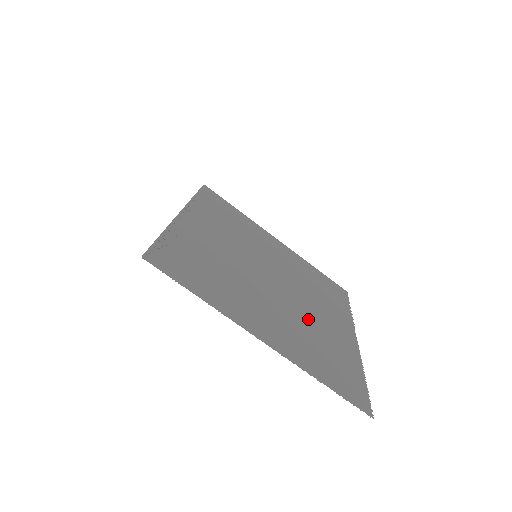
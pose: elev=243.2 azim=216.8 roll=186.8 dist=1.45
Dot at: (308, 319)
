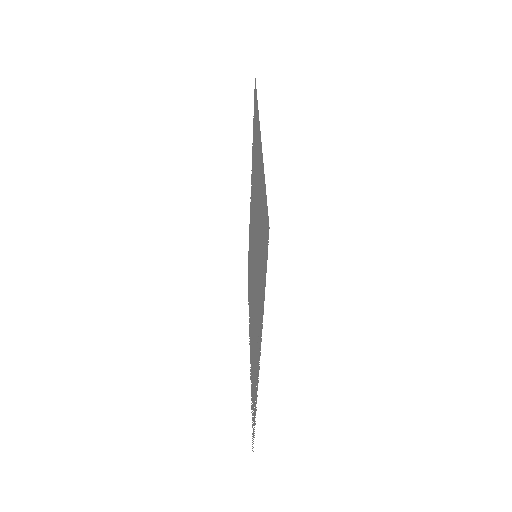
Dot at: occluded
